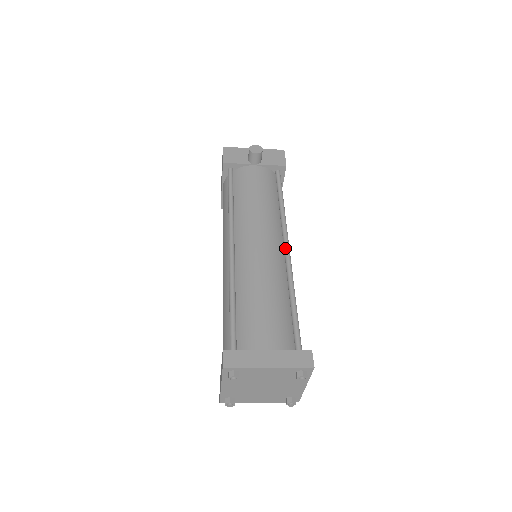
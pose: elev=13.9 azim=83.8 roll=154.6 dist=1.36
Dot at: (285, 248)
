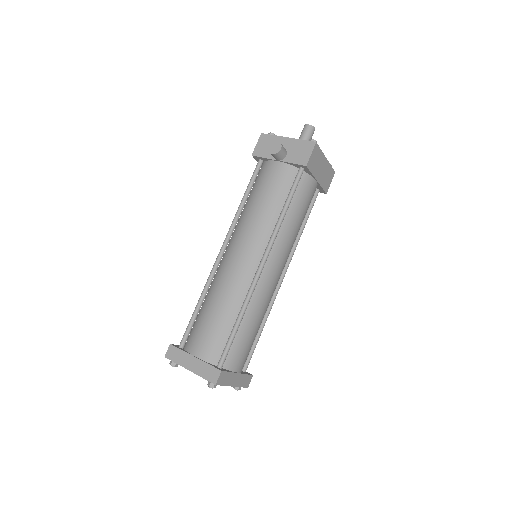
Dot at: (258, 266)
